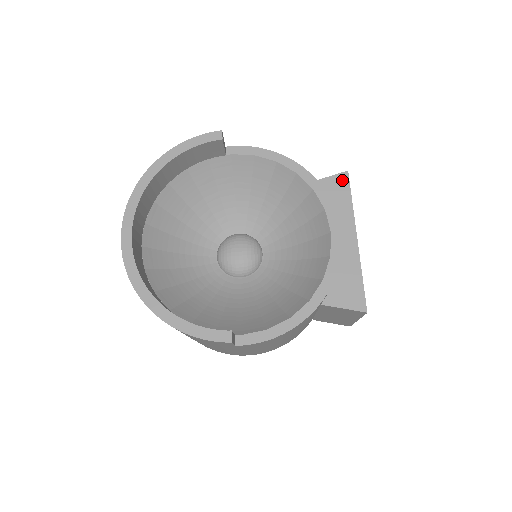
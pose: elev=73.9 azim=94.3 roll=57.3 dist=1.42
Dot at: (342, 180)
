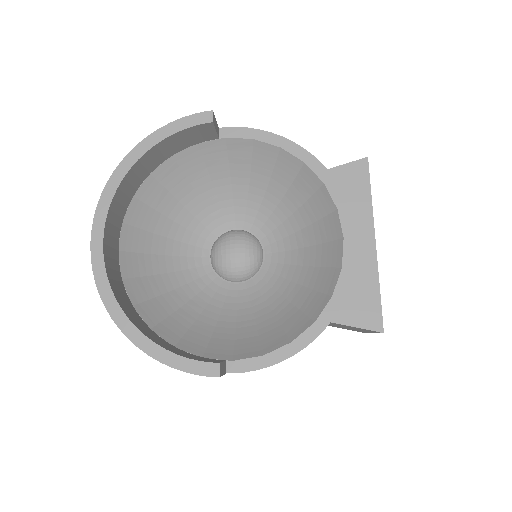
Dot at: (360, 169)
